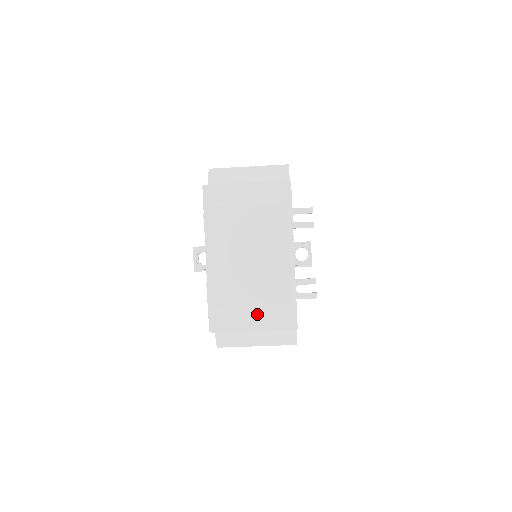
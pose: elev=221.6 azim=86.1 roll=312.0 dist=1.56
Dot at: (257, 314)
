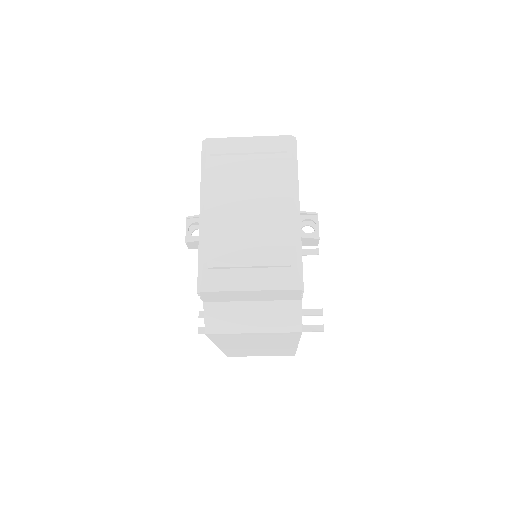
Dot at: (255, 271)
